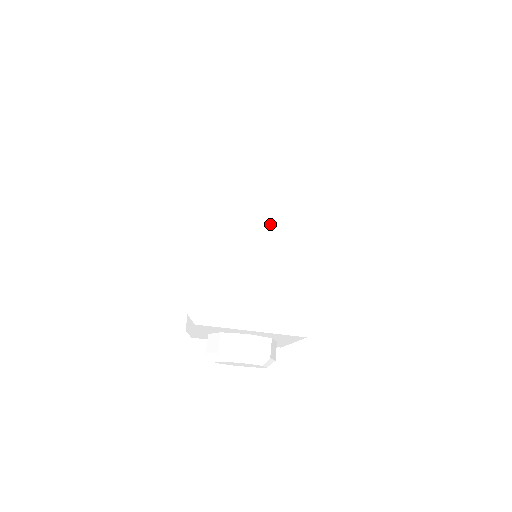
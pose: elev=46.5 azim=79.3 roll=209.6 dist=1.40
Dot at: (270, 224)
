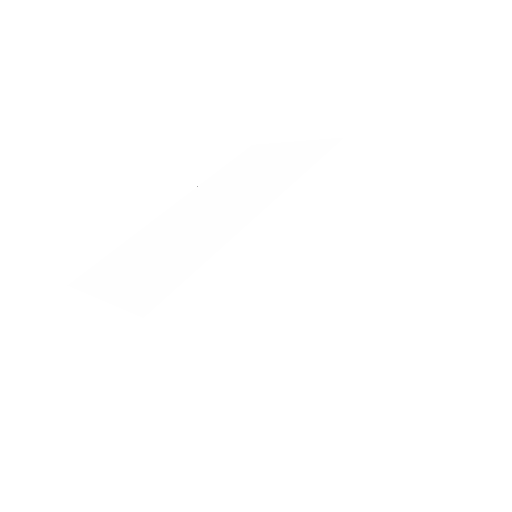
Dot at: occluded
